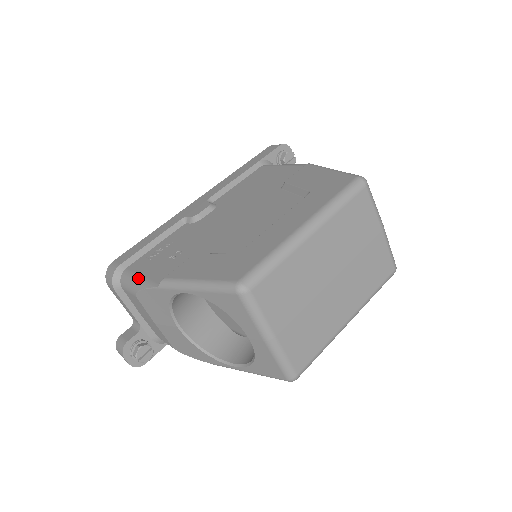
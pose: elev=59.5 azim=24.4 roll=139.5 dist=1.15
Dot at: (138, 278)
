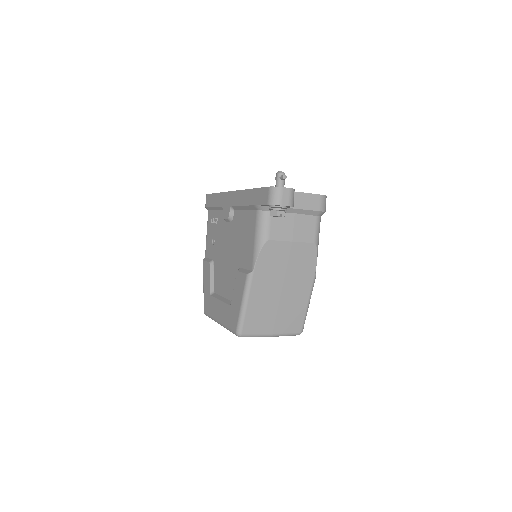
Dot at: occluded
